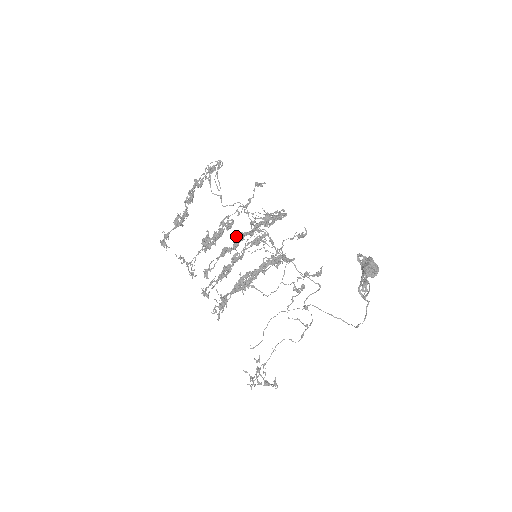
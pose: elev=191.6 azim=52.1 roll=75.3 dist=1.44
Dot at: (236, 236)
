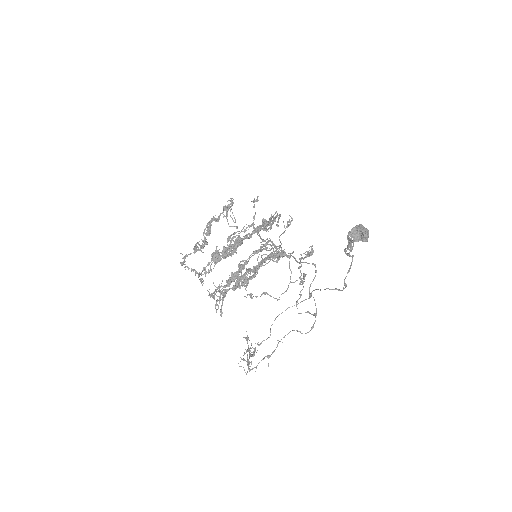
Dot at: (236, 242)
